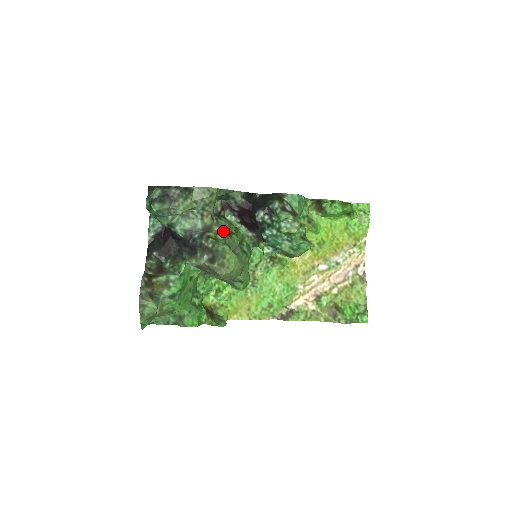
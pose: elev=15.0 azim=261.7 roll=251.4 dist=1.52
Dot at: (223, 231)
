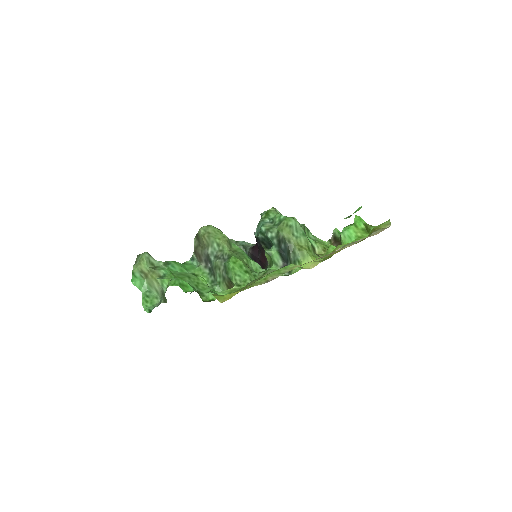
Dot at: occluded
